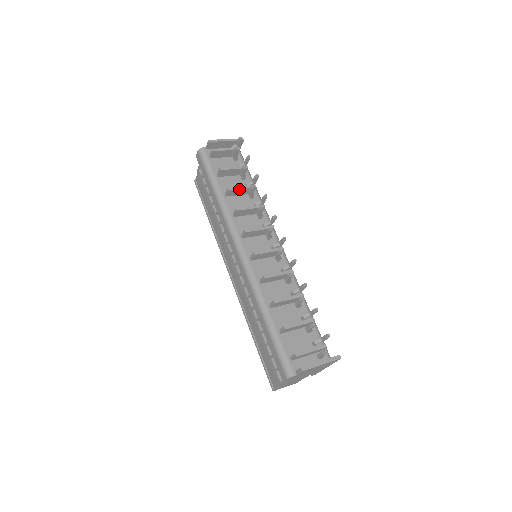
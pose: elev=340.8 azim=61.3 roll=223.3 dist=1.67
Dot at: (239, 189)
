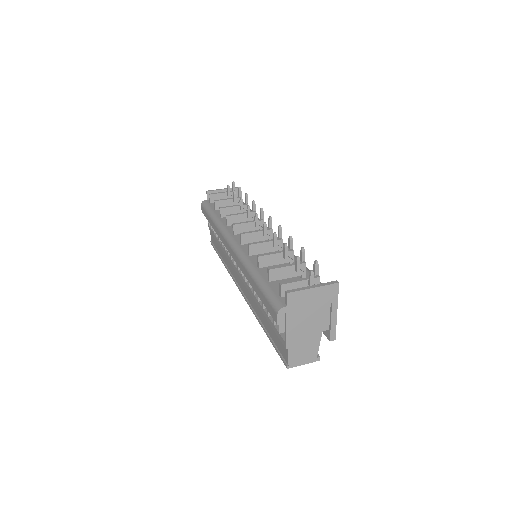
Dot at: (231, 207)
